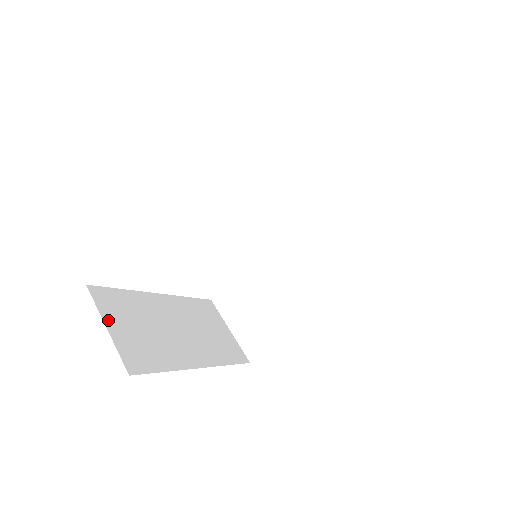
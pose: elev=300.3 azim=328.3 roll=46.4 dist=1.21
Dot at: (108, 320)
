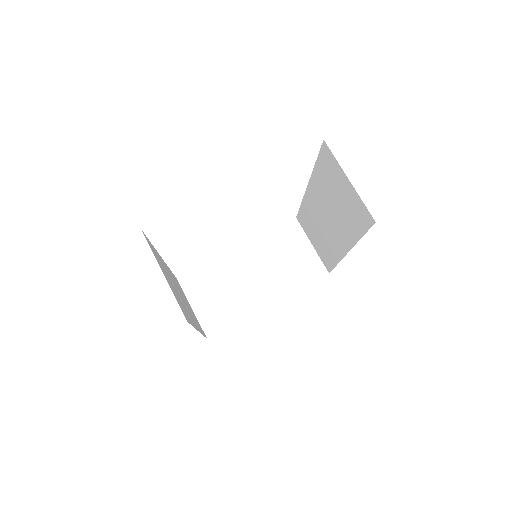
Dot at: (193, 301)
